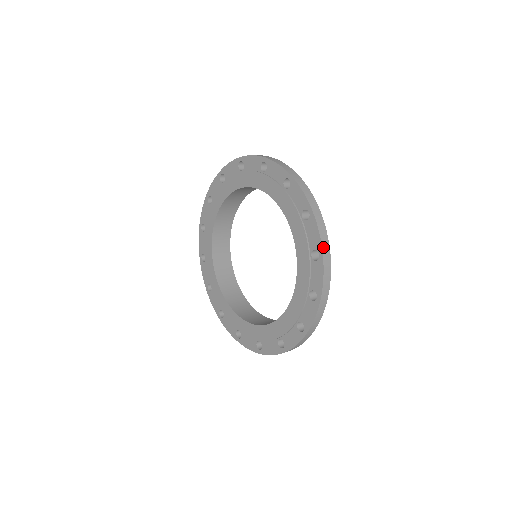
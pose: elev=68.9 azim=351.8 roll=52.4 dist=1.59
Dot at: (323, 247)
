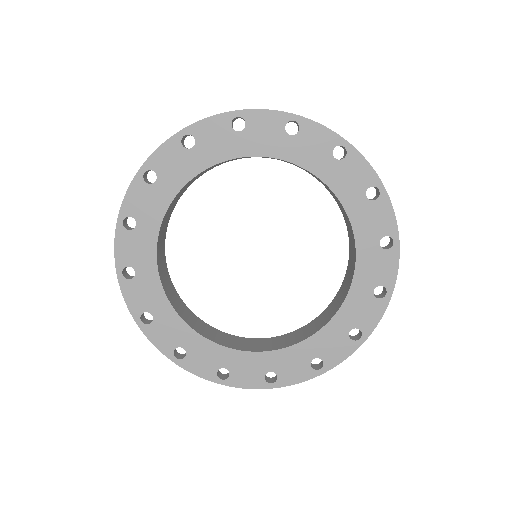
Dot at: (370, 334)
